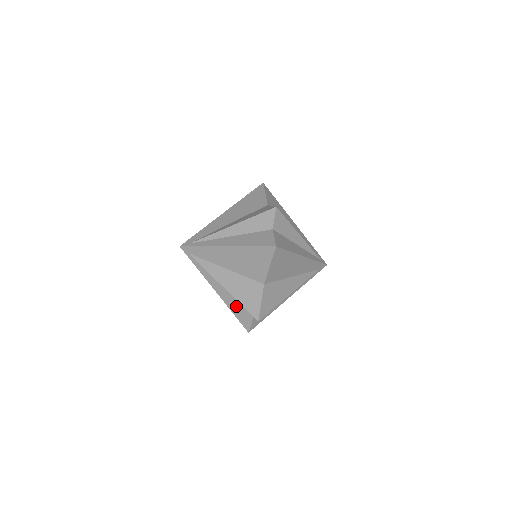
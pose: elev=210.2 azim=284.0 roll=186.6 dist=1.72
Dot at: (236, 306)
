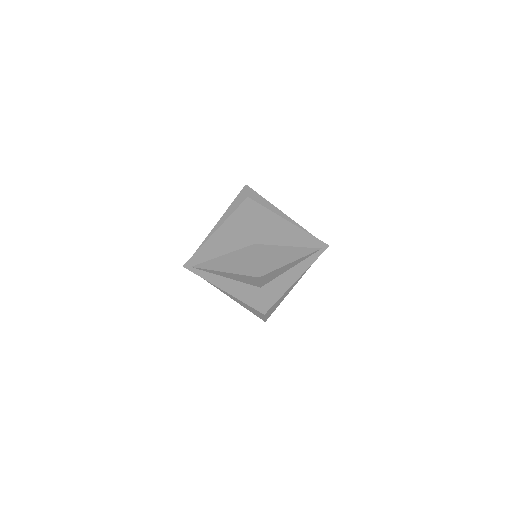
Dot at: (243, 291)
